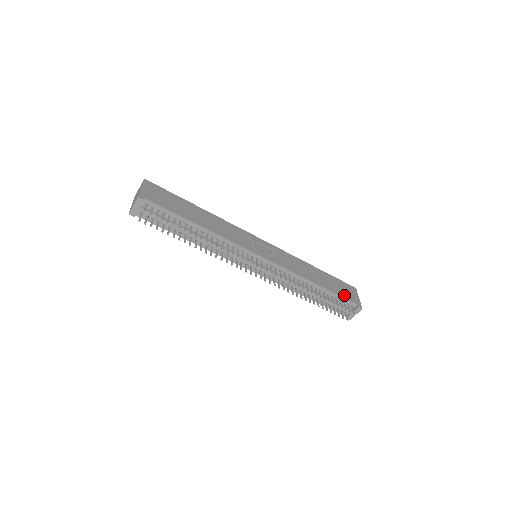
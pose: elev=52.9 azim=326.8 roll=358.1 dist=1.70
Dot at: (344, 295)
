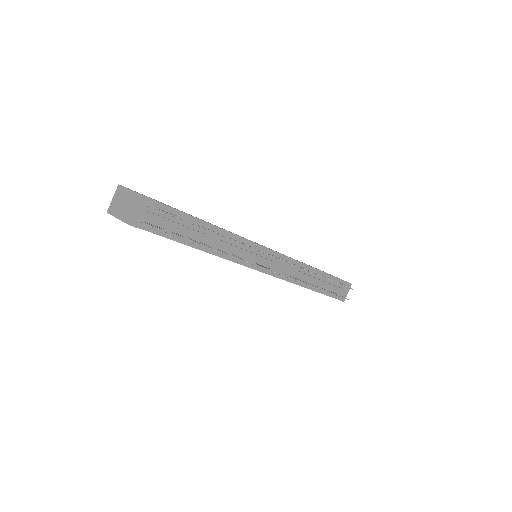
Dot at: occluded
